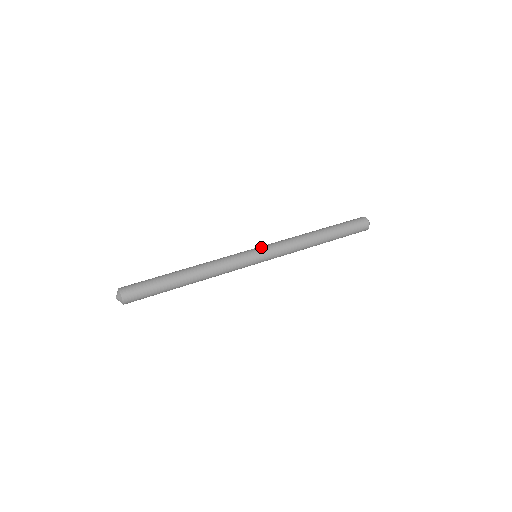
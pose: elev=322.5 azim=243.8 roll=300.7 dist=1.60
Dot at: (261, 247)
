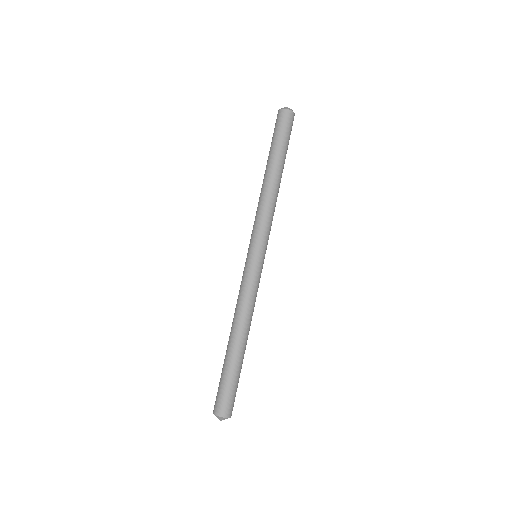
Dot at: (252, 246)
